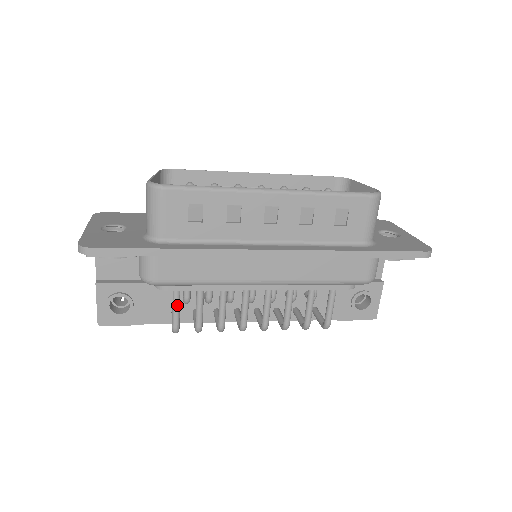
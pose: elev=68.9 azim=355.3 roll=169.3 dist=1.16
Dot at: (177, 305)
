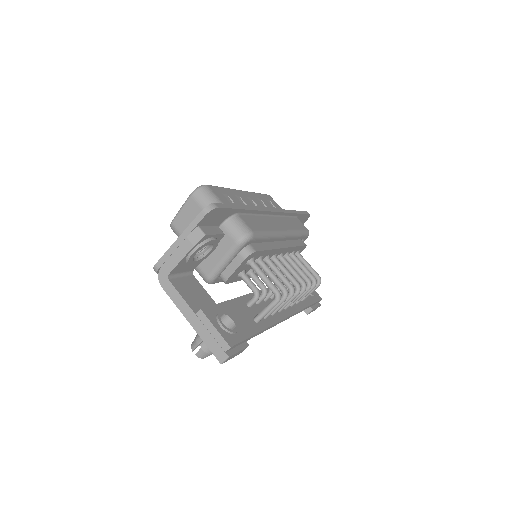
Dot at: (264, 273)
